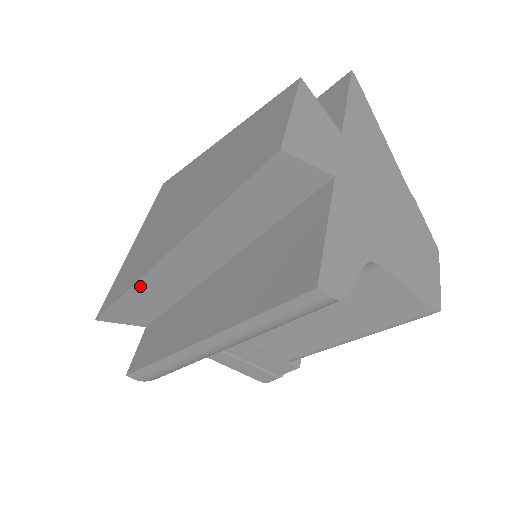
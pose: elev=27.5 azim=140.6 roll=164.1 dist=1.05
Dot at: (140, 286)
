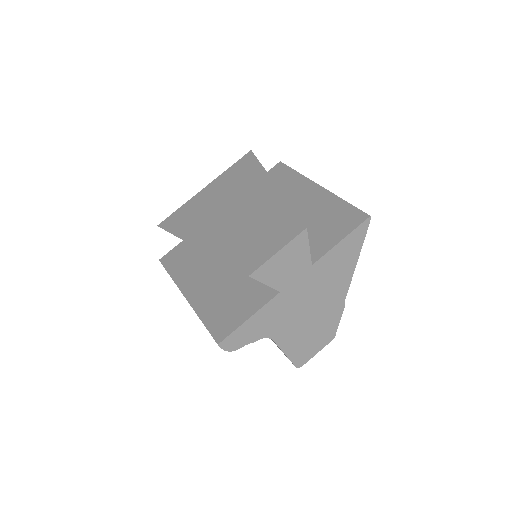
Dot at: occluded
